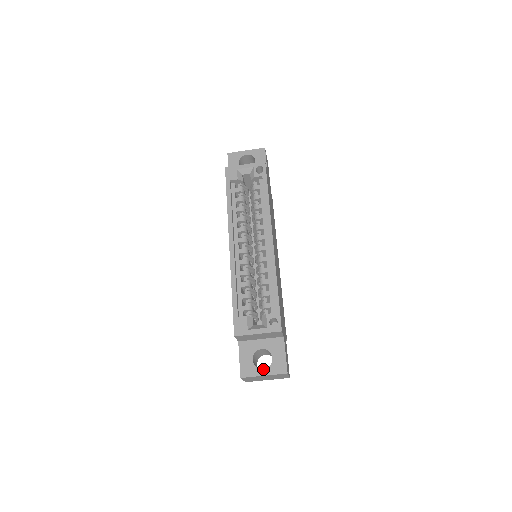
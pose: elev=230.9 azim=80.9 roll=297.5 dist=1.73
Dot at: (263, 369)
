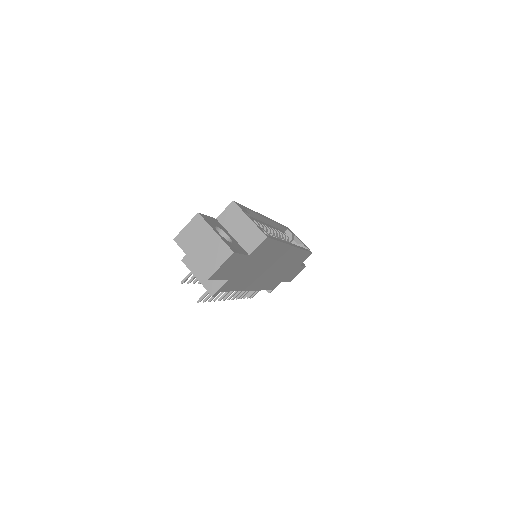
Dot at: occluded
